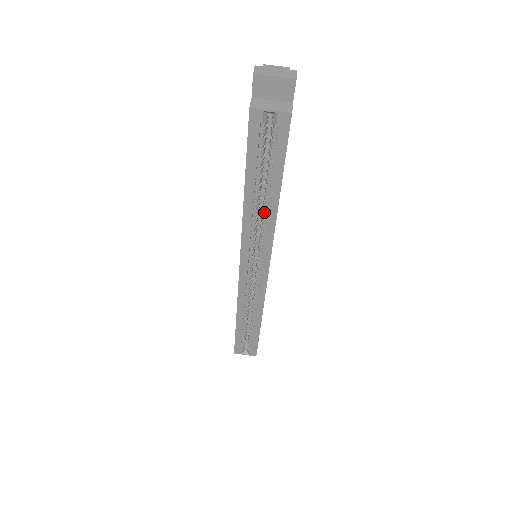
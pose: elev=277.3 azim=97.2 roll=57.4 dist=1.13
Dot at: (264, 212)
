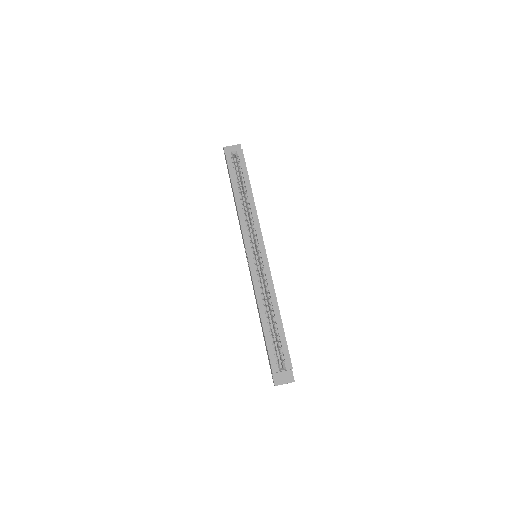
Dot at: (248, 205)
